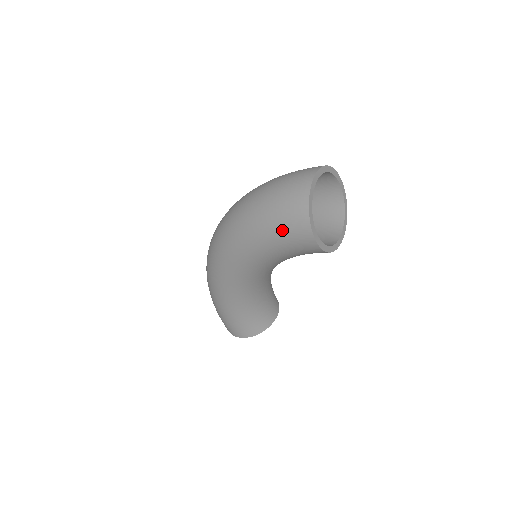
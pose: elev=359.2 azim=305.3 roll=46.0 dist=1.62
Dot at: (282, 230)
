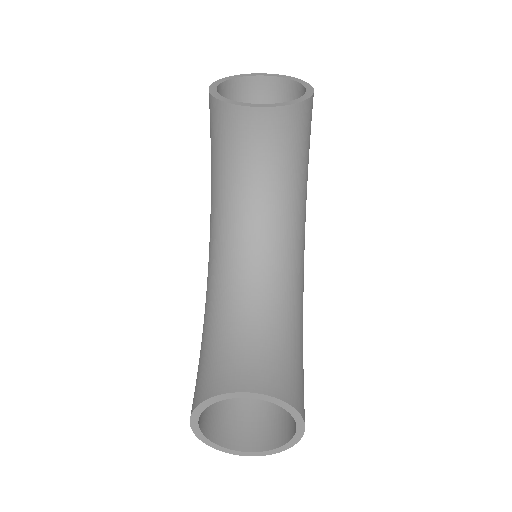
Dot at: occluded
